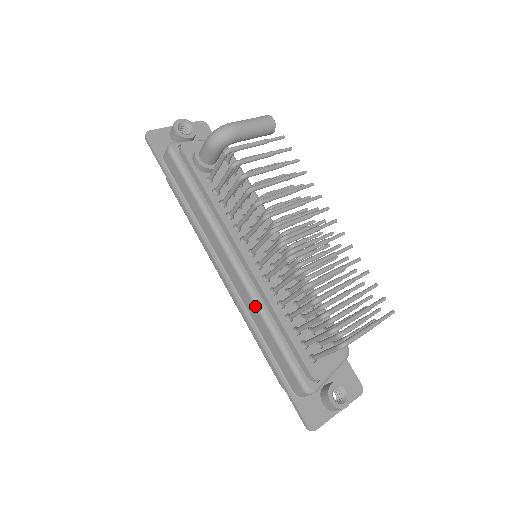
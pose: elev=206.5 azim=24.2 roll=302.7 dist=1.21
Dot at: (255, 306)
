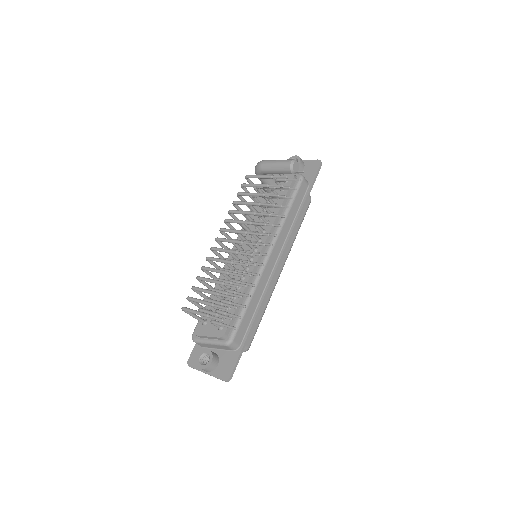
Dot at: occluded
